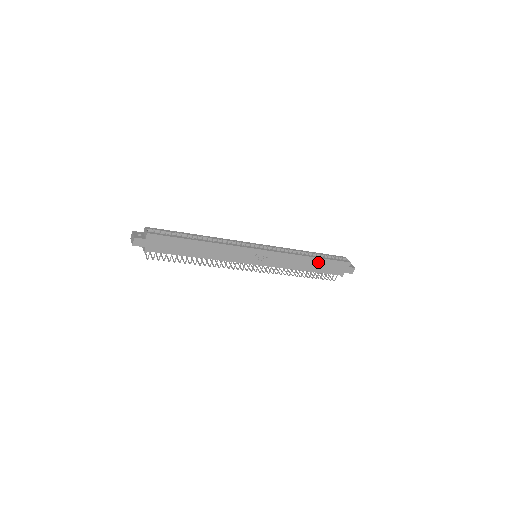
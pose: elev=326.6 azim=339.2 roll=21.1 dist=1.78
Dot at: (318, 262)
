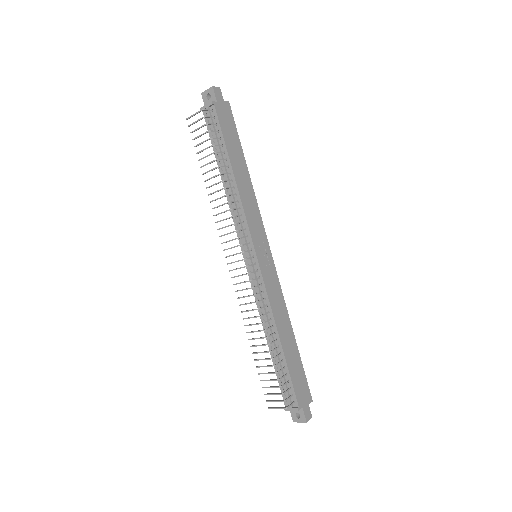
Dot at: (293, 348)
